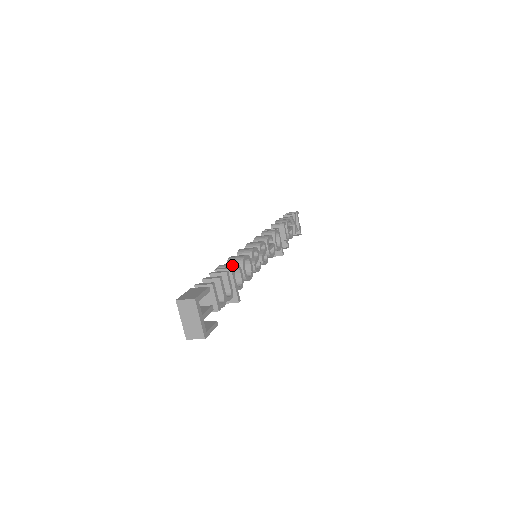
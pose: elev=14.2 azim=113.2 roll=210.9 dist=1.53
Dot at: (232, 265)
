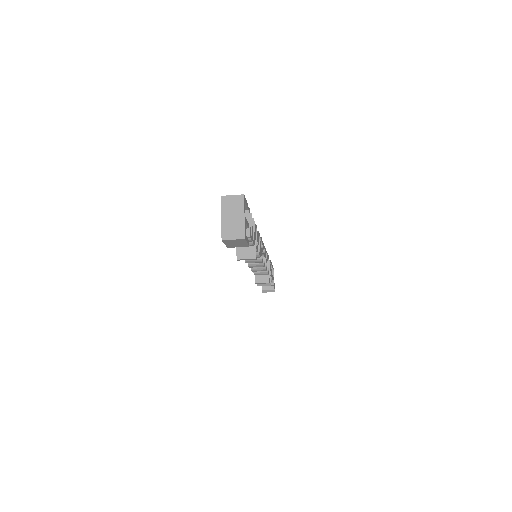
Dot at: occluded
